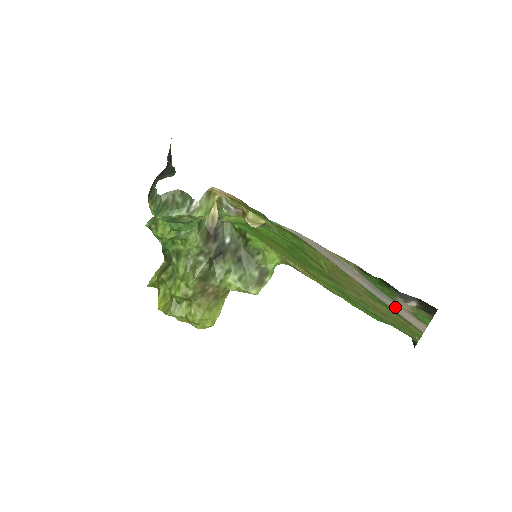
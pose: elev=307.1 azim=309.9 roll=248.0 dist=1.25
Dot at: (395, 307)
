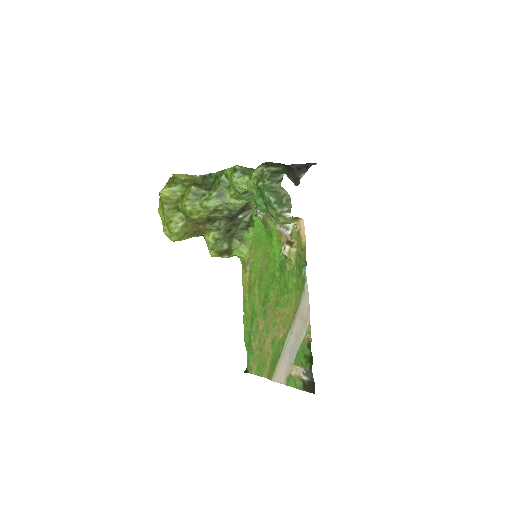
Dot at: (284, 362)
